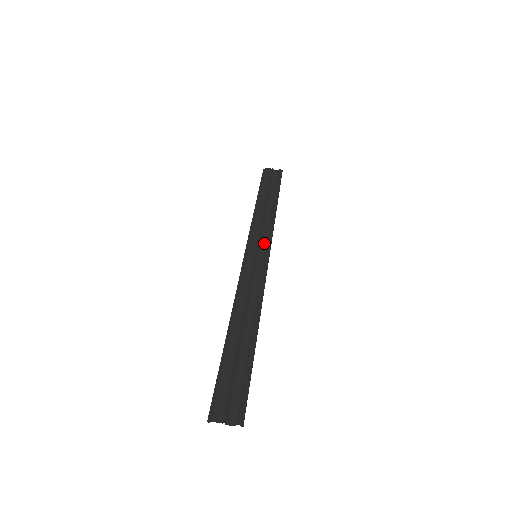
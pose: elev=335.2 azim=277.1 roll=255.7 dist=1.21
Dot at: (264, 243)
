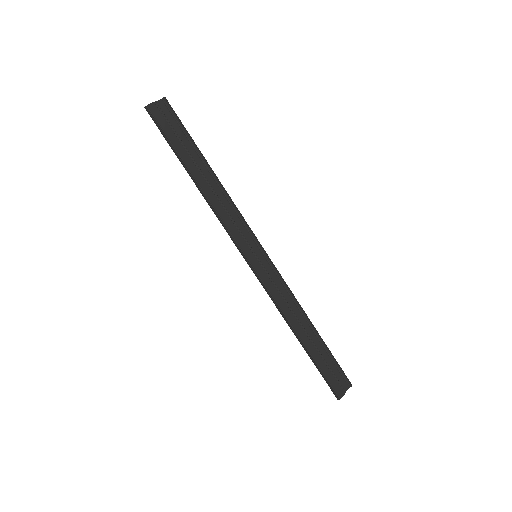
Dot at: (248, 235)
